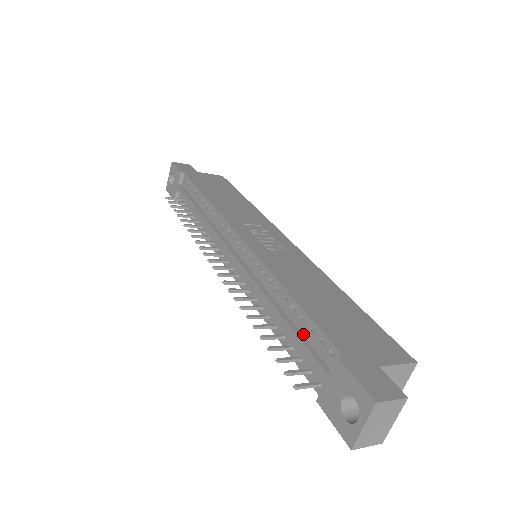
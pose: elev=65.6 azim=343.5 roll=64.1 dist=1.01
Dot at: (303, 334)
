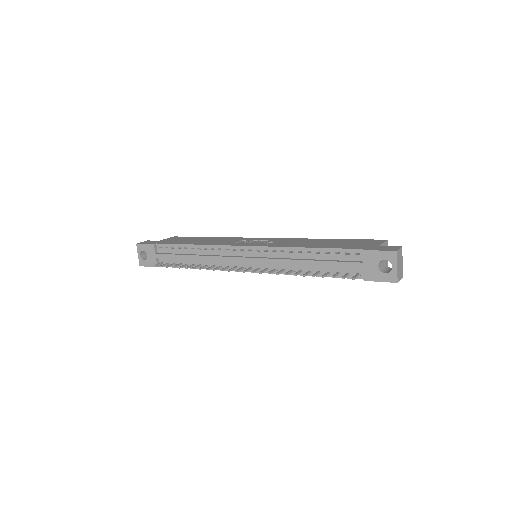
Dot at: (333, 260)
